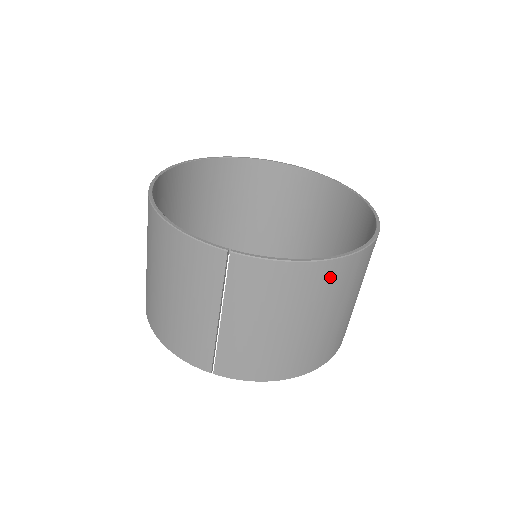
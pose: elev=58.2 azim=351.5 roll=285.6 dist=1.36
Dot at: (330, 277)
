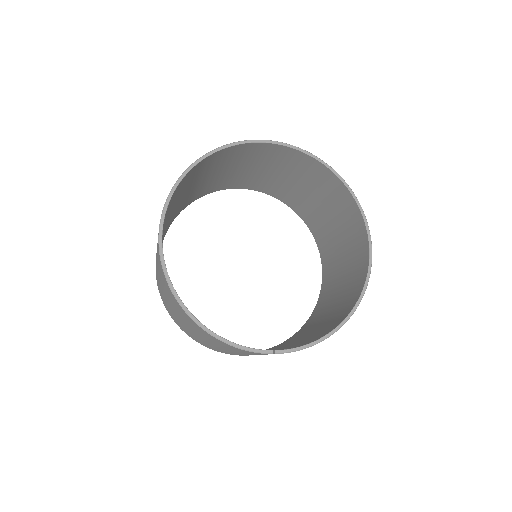
Dot at: occluded
